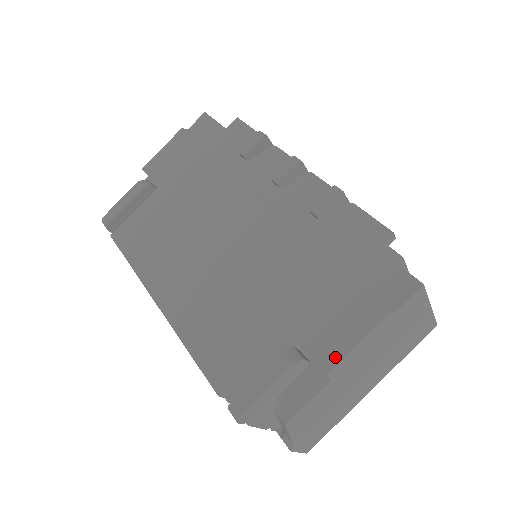
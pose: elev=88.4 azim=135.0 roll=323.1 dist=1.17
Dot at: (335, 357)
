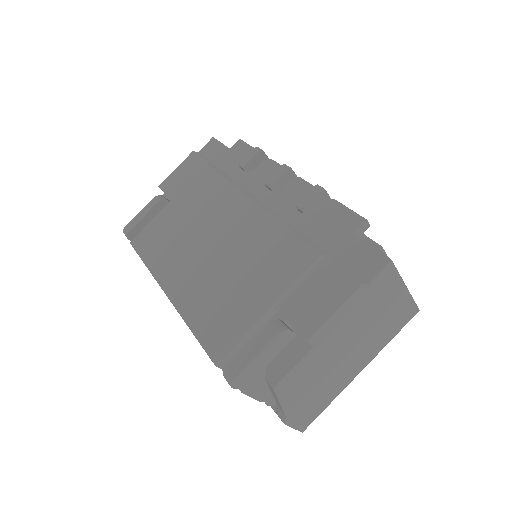
Dot at: (315, 325)
